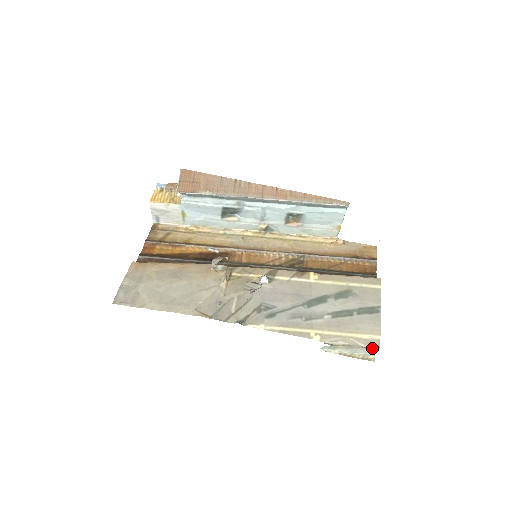
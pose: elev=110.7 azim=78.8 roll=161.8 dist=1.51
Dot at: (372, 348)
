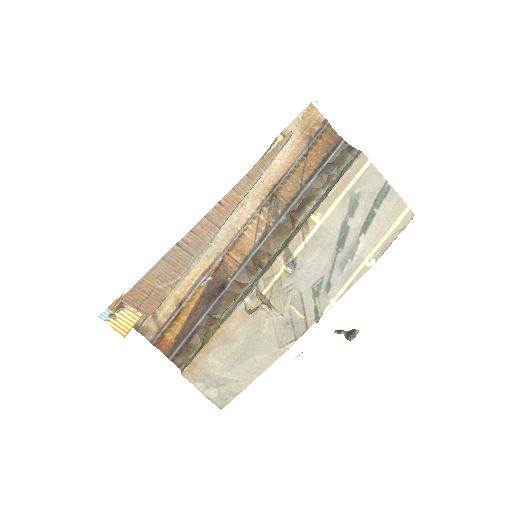
Dot at: (409, 221)
